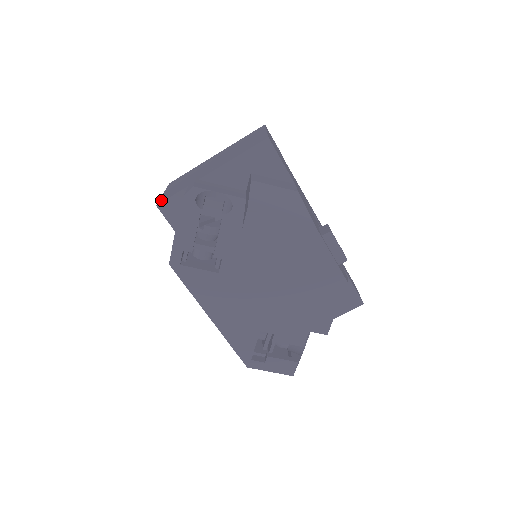
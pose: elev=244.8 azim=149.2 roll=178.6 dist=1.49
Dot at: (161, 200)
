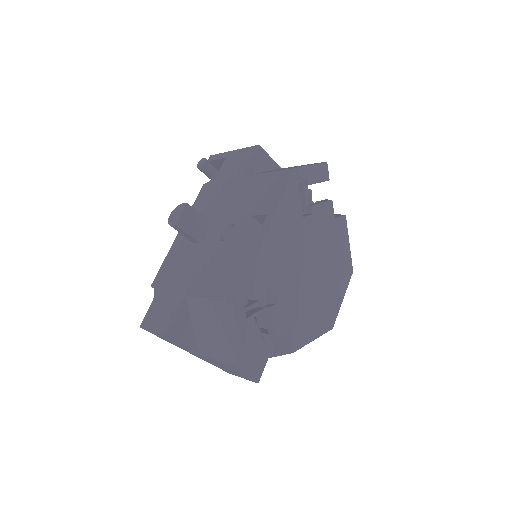
Dot at: occluded
